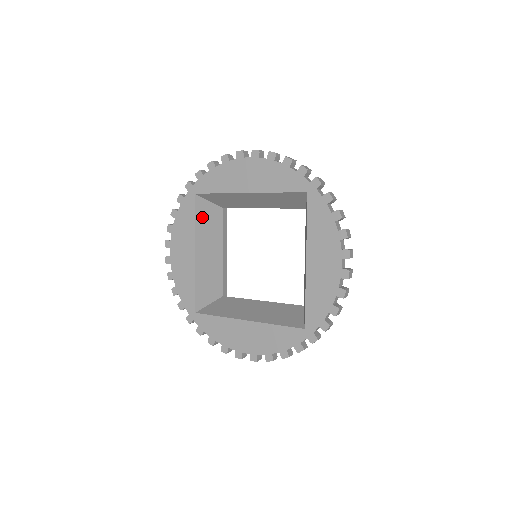
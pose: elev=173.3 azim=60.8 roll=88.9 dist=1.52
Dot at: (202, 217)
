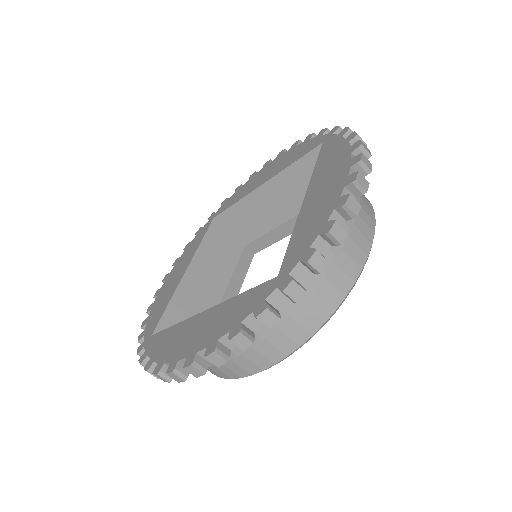
Dot at: (213, 241)
